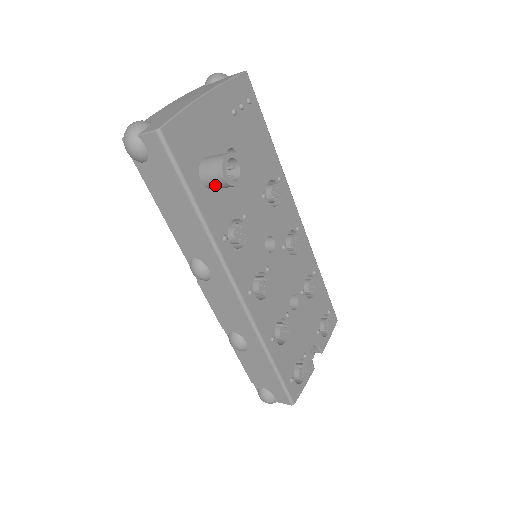
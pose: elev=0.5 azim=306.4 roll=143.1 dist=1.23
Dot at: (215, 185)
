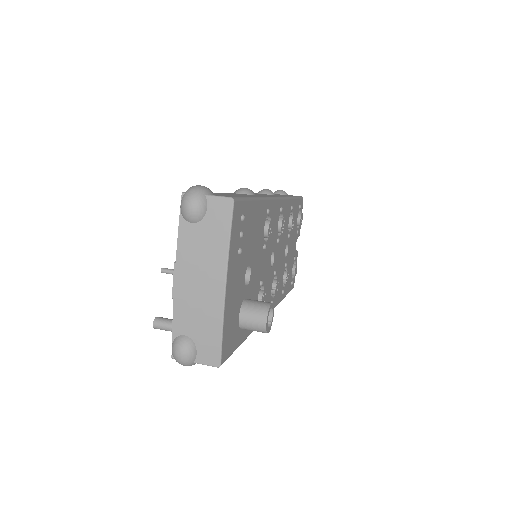
Dot at: occluded
